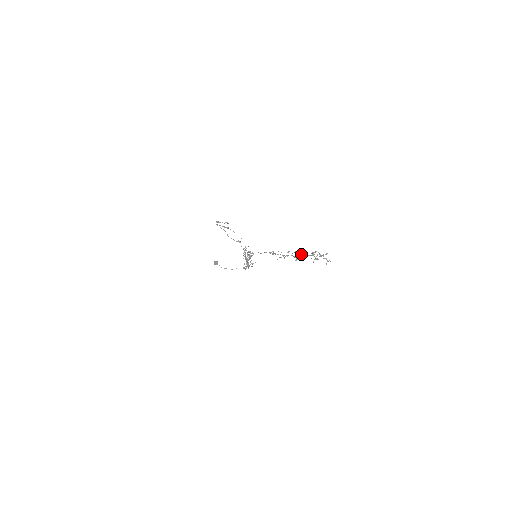
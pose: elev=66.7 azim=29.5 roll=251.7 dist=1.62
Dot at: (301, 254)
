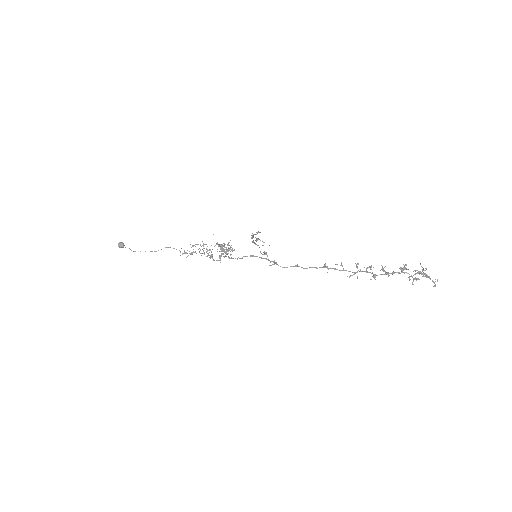
Dot at: occluded
